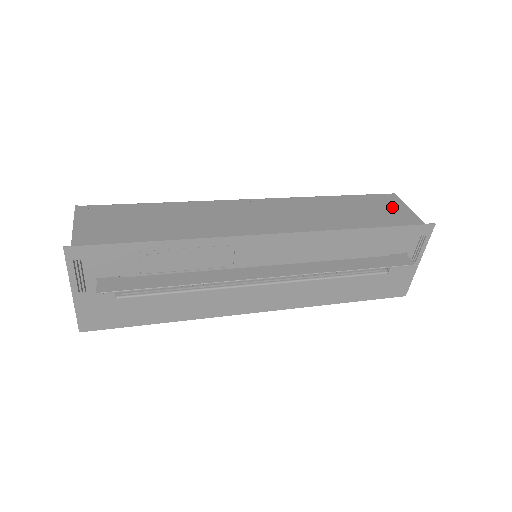
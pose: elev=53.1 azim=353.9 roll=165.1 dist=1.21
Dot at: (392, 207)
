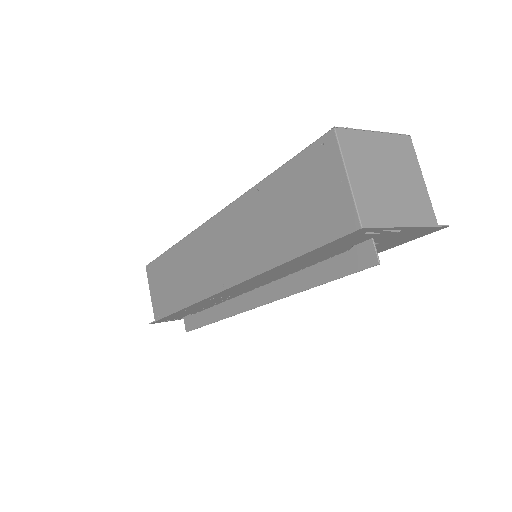
Dot at: (324, 181)
